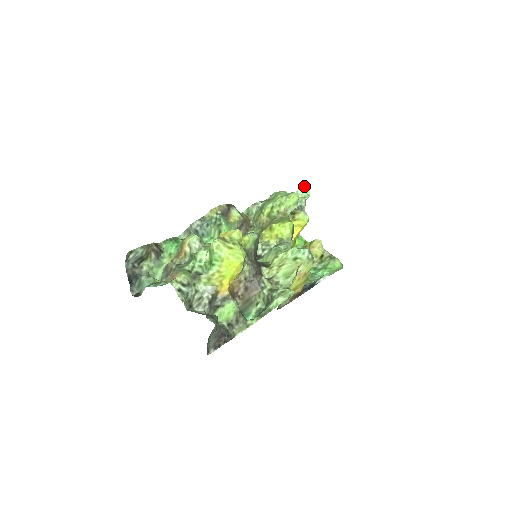
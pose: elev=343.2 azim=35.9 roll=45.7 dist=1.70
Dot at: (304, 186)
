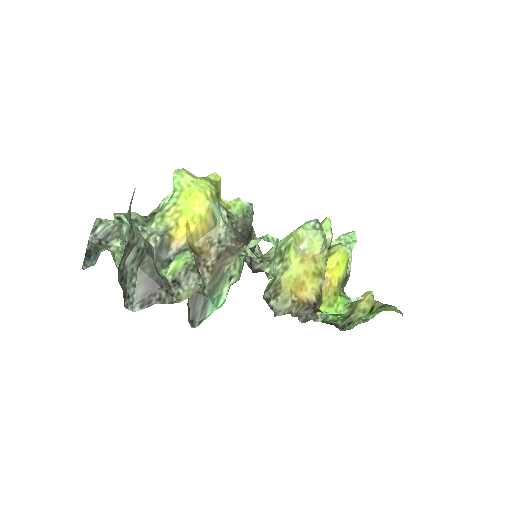
Dot at: (349, 232)
